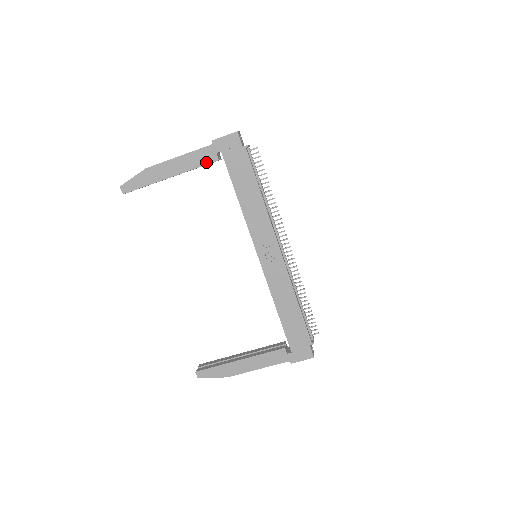
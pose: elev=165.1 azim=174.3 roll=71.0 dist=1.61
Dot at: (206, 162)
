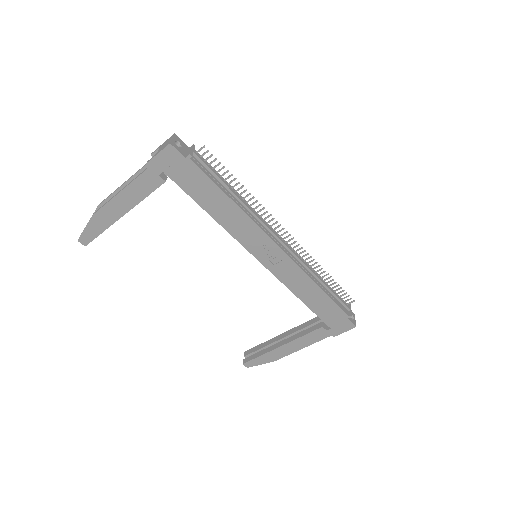
Dot at: (152, 188)
